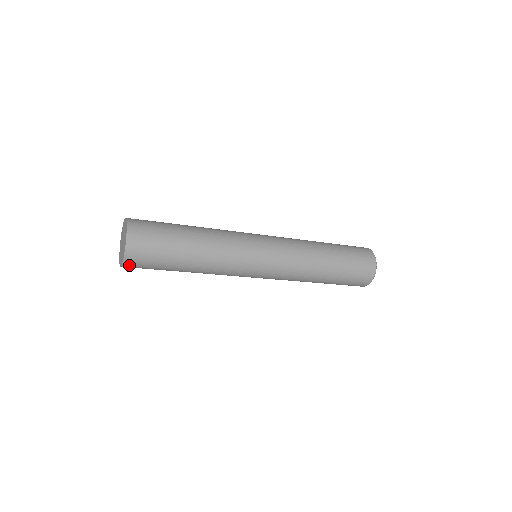
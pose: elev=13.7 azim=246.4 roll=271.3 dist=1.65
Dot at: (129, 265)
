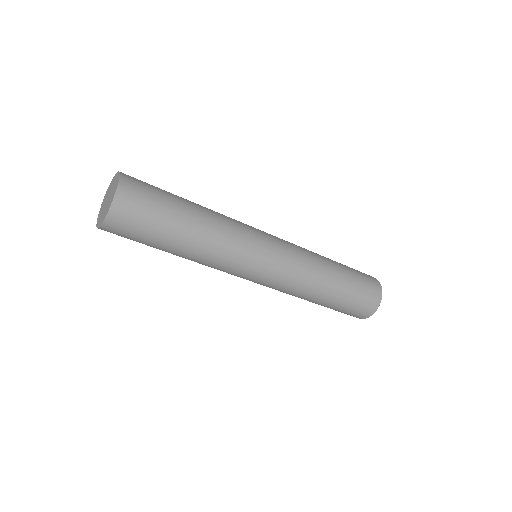
Dot at: (109, 228)
